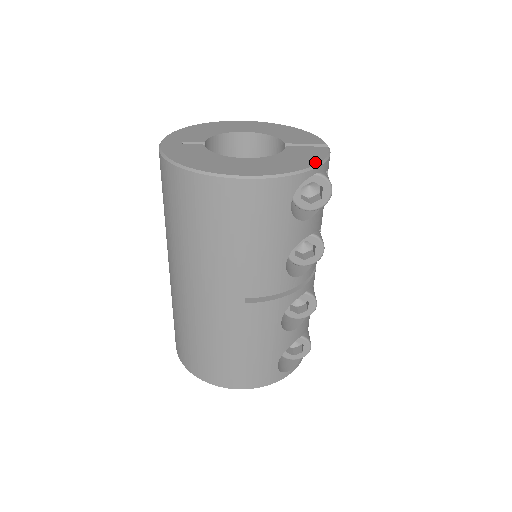
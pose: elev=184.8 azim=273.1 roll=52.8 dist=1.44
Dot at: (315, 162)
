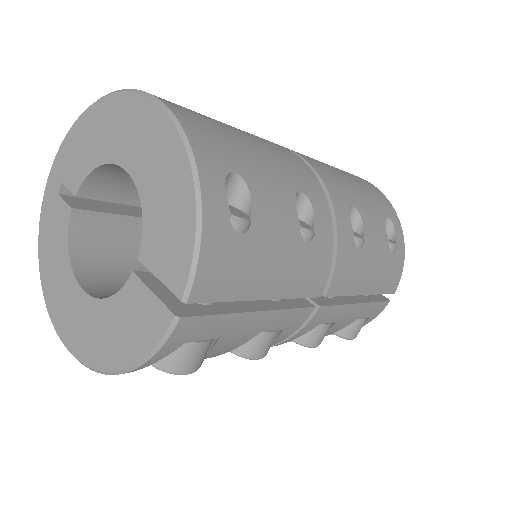
Dot at: (126, 362)
